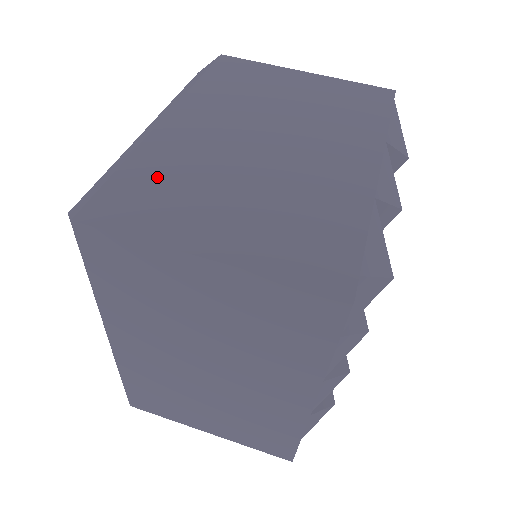
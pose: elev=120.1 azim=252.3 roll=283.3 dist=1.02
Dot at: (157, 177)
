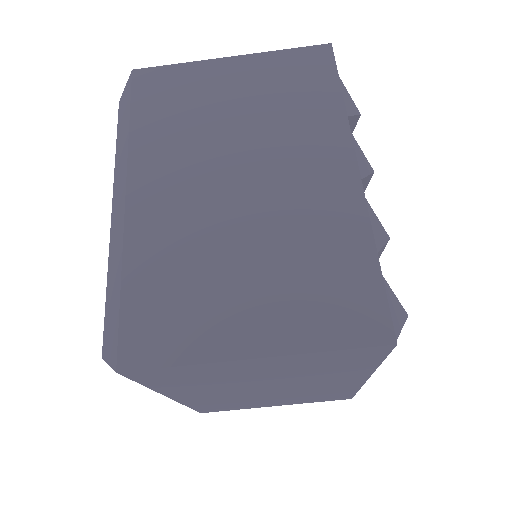
Dot at: (217, 405)
